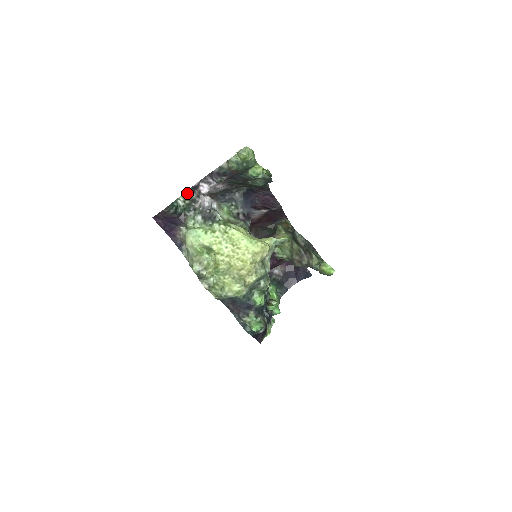
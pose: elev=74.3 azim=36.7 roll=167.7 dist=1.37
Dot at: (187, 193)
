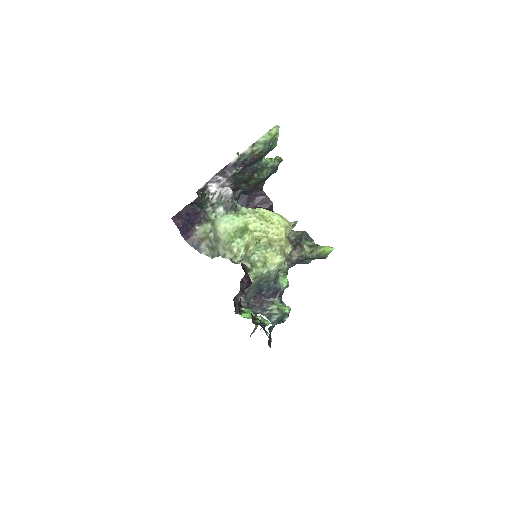
Dot at: (197, 194)
